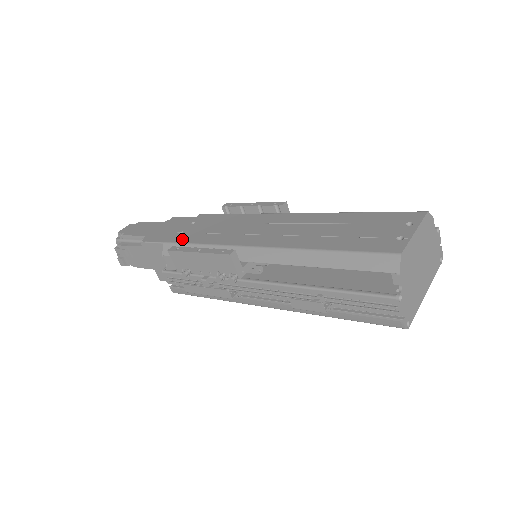
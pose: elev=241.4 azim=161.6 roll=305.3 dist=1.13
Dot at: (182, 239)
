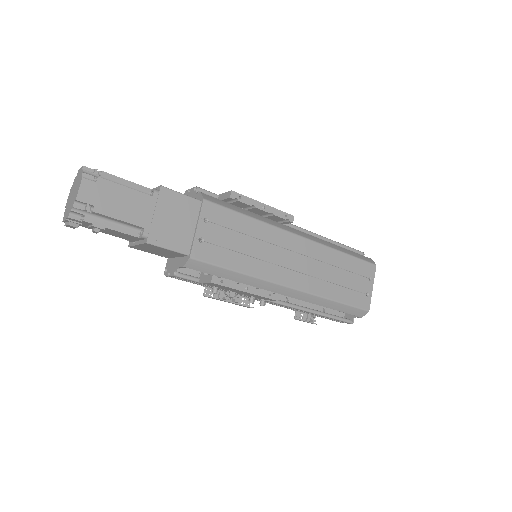
Dot at: (212, 257)
